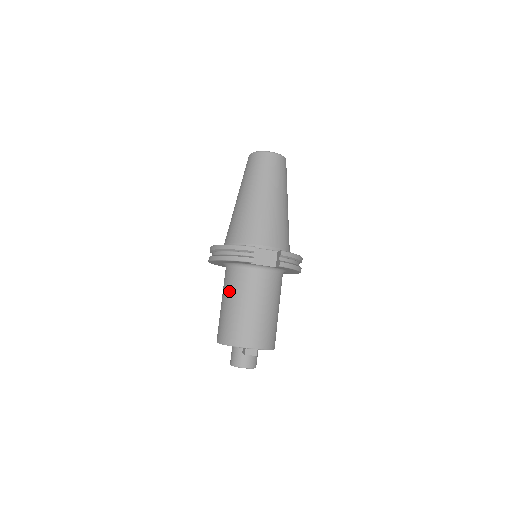
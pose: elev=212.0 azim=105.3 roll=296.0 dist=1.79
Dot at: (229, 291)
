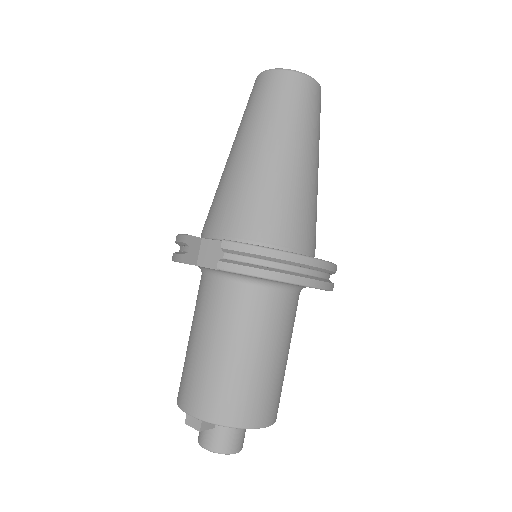
Dot at: occluded
